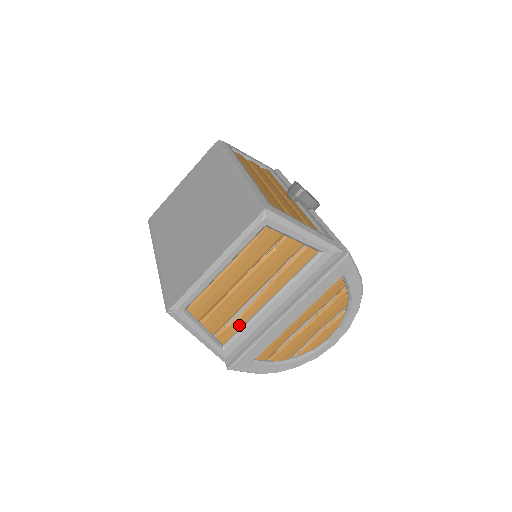
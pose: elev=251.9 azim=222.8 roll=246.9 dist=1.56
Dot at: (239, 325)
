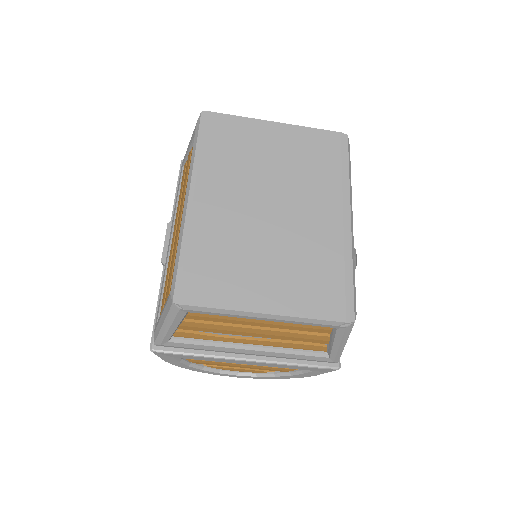
Dot at: (205, 338)
